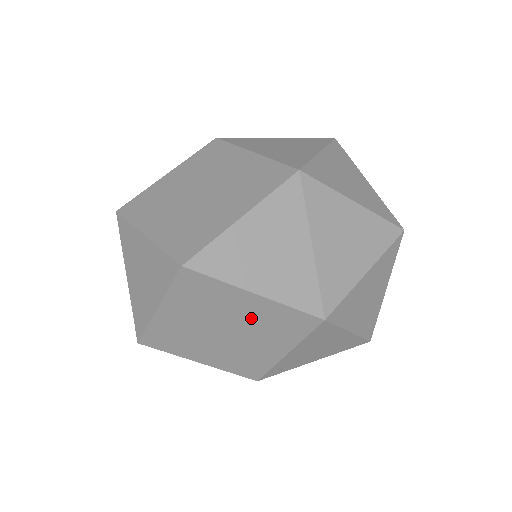
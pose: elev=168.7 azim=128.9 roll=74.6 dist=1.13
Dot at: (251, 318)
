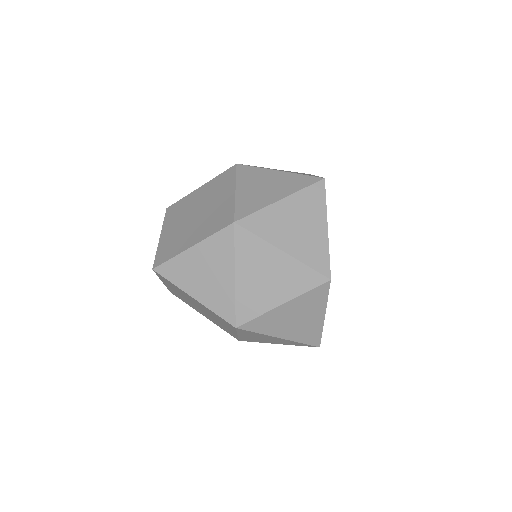
Dot at: (203, 308)
